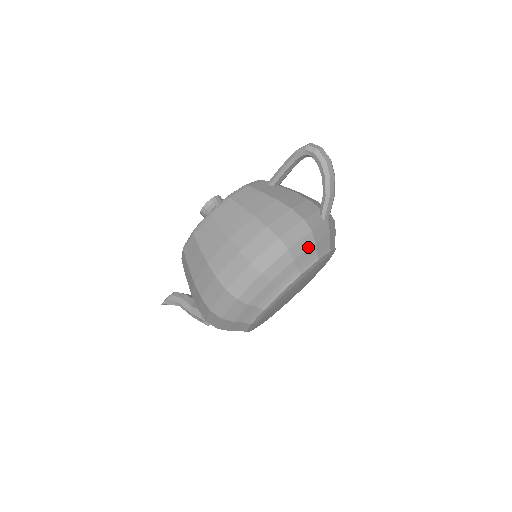
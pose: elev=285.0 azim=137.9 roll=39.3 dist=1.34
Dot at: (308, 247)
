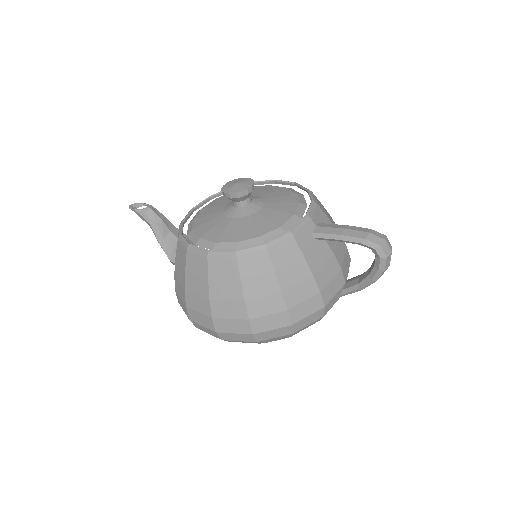
Dot at: occluded
